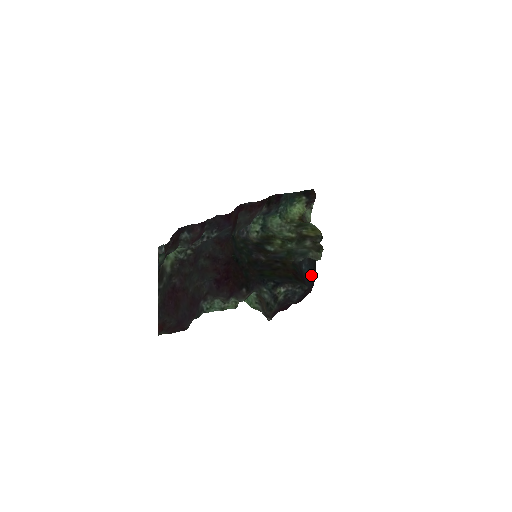
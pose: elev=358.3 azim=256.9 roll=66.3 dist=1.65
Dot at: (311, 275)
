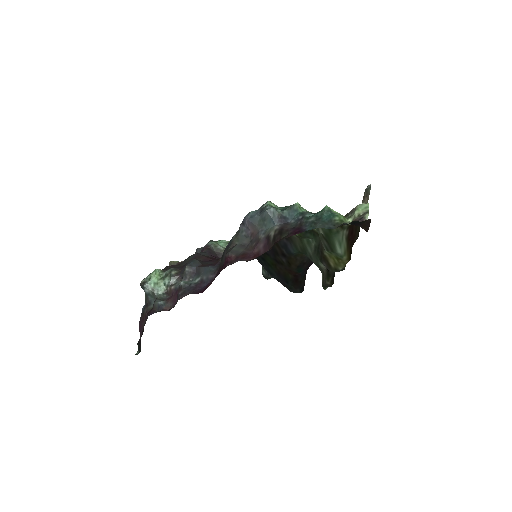
Dot at: occluded
